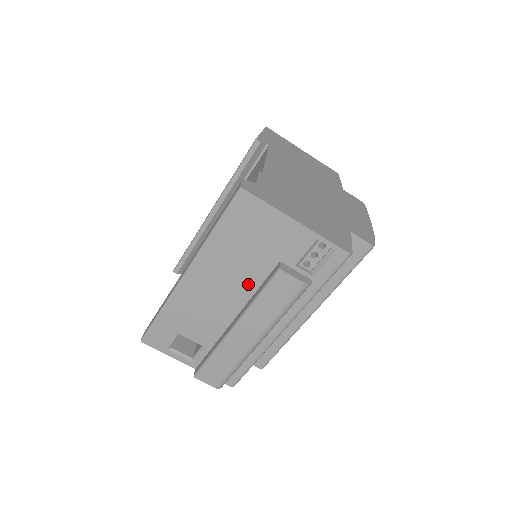
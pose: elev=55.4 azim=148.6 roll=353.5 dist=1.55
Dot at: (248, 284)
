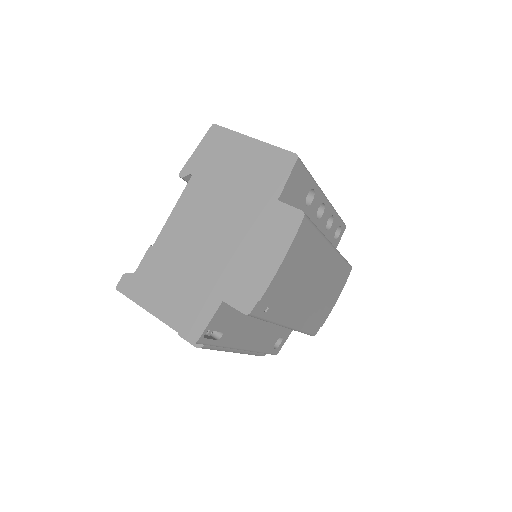
Dot at: occluded
